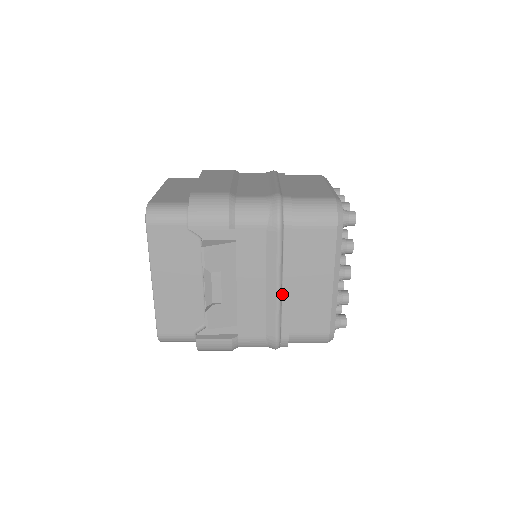
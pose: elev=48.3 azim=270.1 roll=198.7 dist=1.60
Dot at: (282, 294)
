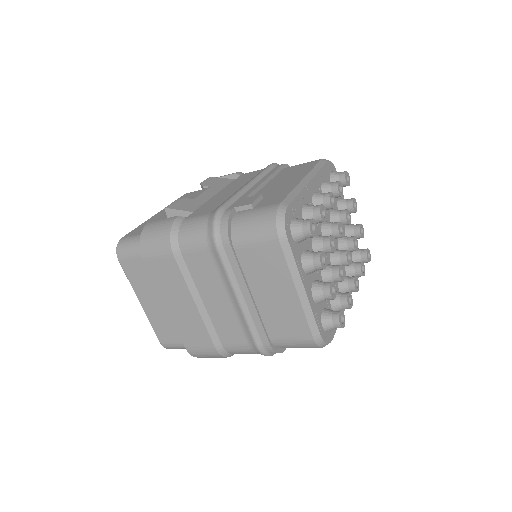
Dot at: occluded
